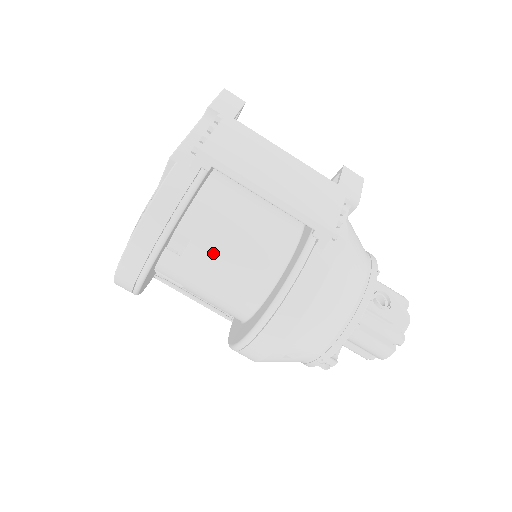
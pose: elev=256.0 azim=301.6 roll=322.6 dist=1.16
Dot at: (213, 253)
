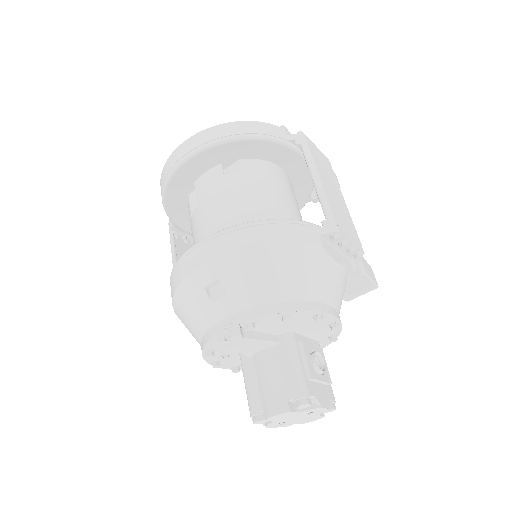
Dot at: (246, 187)
